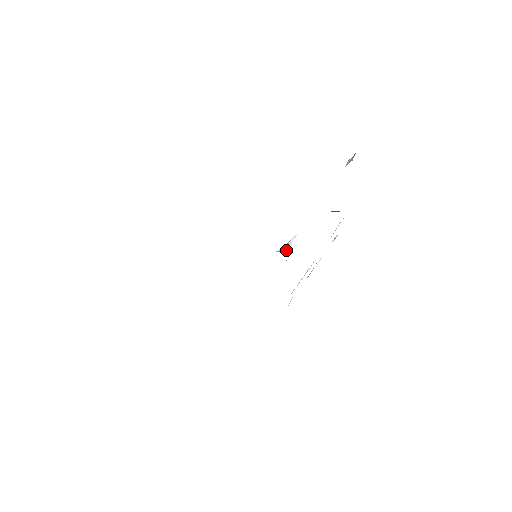
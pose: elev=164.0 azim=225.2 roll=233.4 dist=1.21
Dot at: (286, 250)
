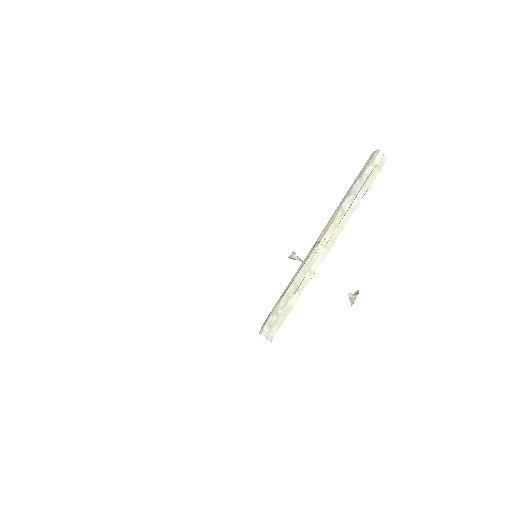
Dot at: (294, 253)
